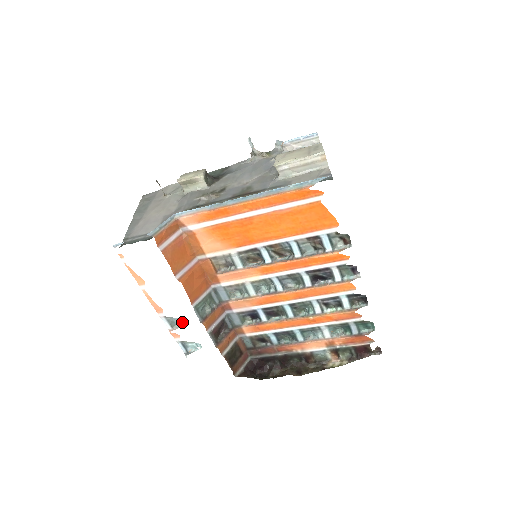
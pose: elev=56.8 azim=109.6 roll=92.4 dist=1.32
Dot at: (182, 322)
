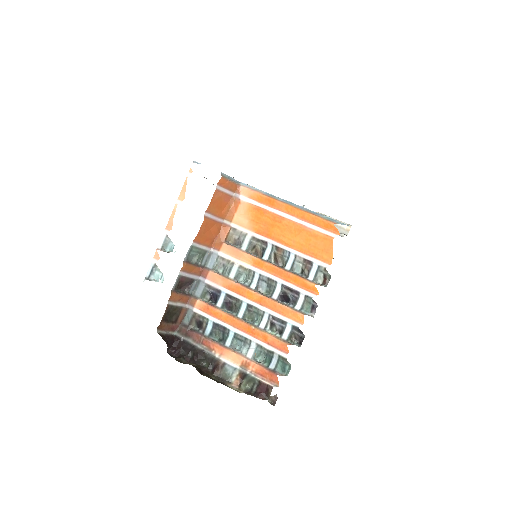
Dot at: occluded
